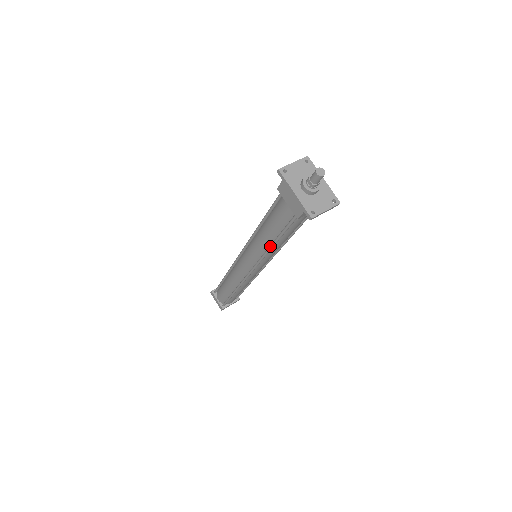
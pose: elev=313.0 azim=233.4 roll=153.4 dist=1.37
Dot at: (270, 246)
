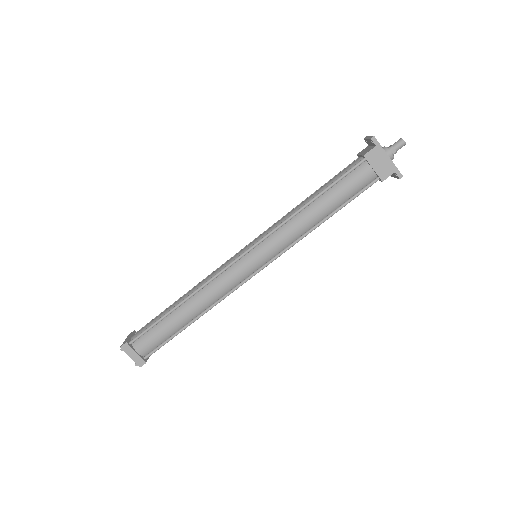
Dot at: (317, 225)
